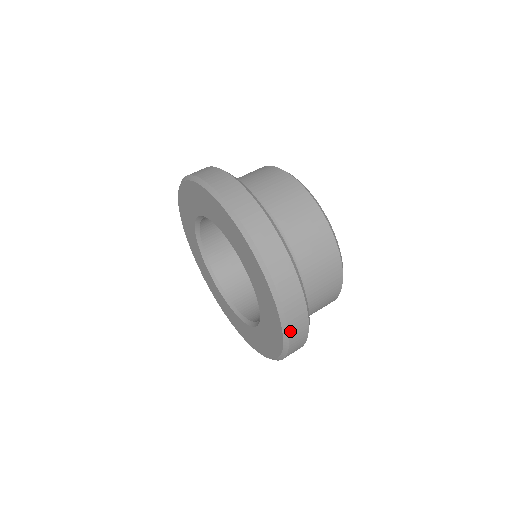
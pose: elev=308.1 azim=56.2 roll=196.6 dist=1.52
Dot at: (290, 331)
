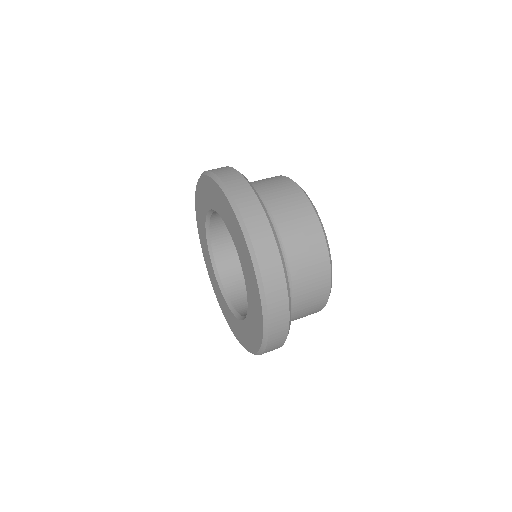
Dot at: (270, 324)
